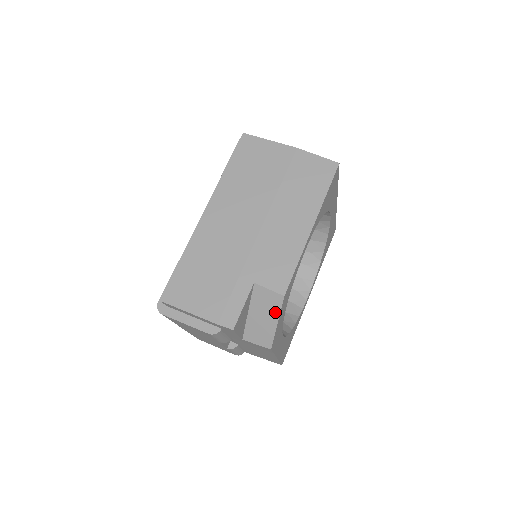
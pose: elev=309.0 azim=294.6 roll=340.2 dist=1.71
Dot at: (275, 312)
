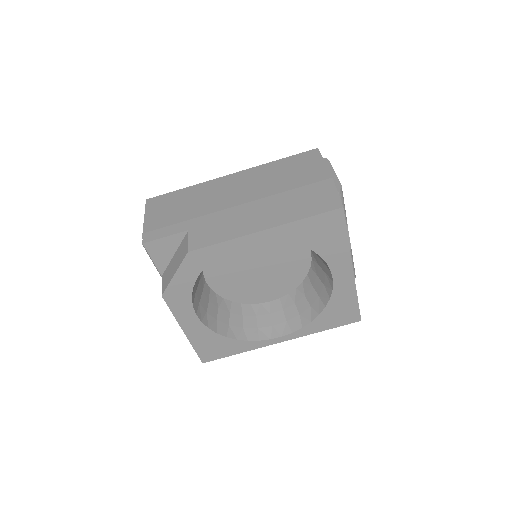
Dot at: (179, 263)
